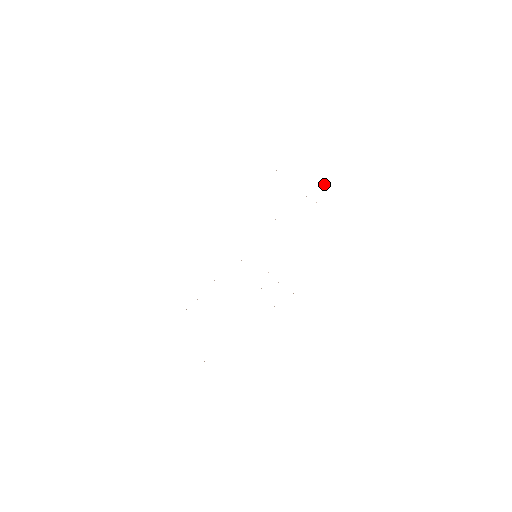
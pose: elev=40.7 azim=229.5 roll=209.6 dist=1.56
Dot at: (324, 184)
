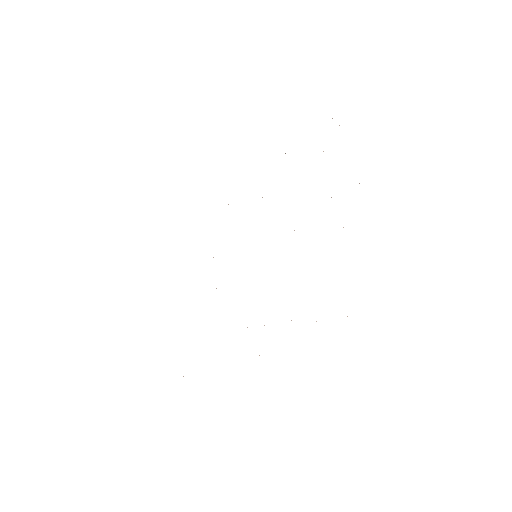
Dot at: occluded
